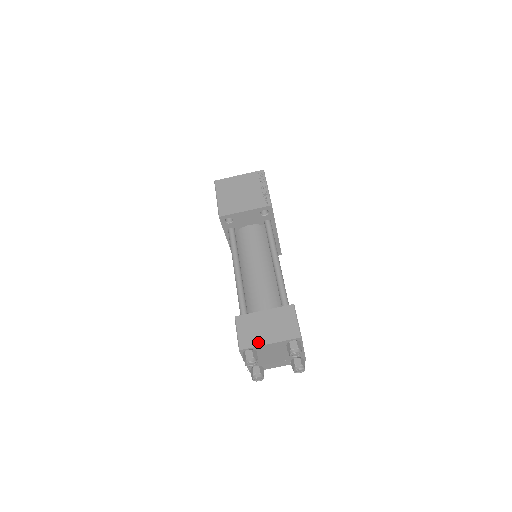
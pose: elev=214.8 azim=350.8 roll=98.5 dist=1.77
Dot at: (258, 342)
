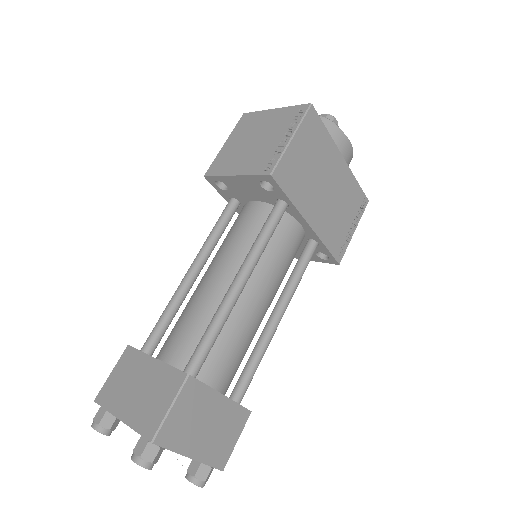
Dot at: (113, 405)
